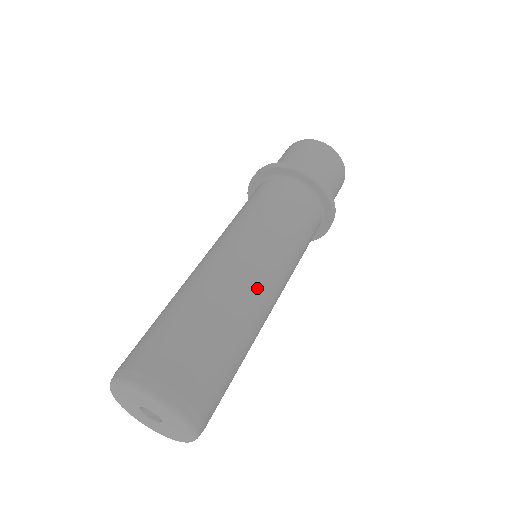
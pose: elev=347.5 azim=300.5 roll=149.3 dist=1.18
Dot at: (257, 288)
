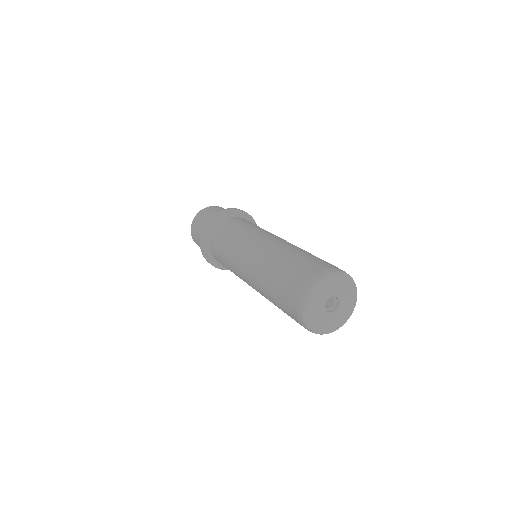
Dot at: occluded
